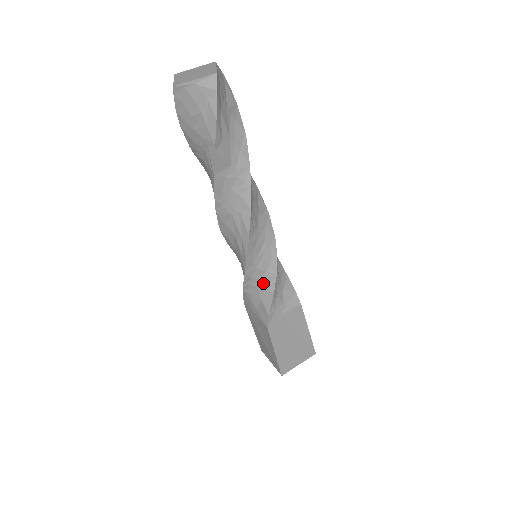
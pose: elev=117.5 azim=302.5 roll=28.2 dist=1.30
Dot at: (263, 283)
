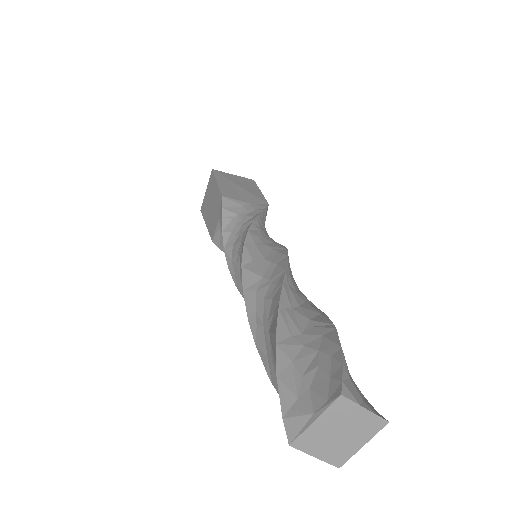
Dot at: occluded
